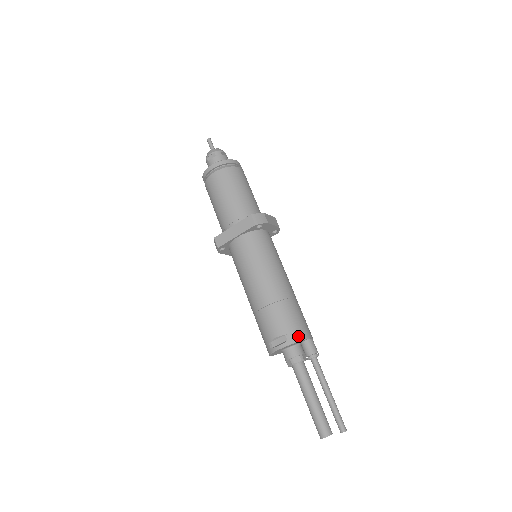
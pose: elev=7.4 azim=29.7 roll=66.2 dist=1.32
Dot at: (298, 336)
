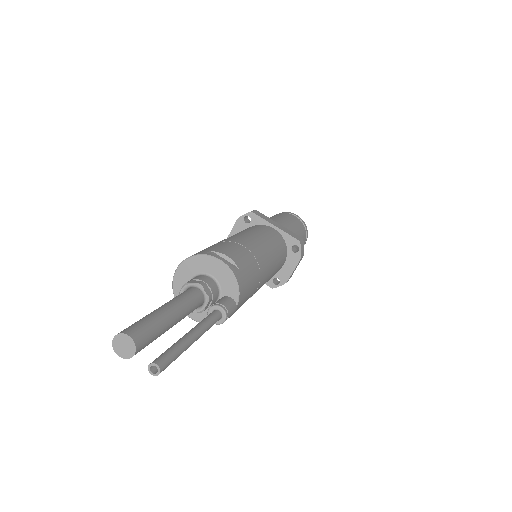
Dot at: (241, 284)
